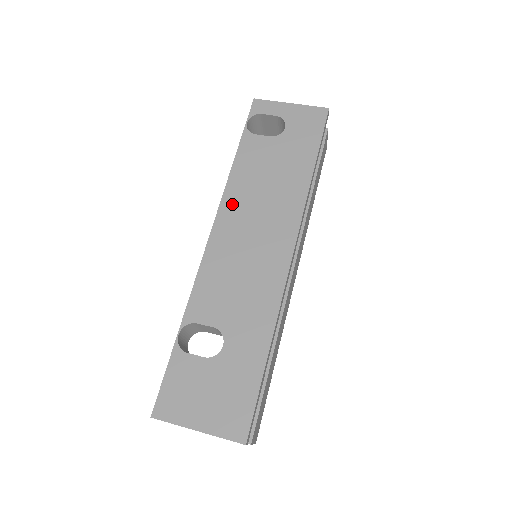
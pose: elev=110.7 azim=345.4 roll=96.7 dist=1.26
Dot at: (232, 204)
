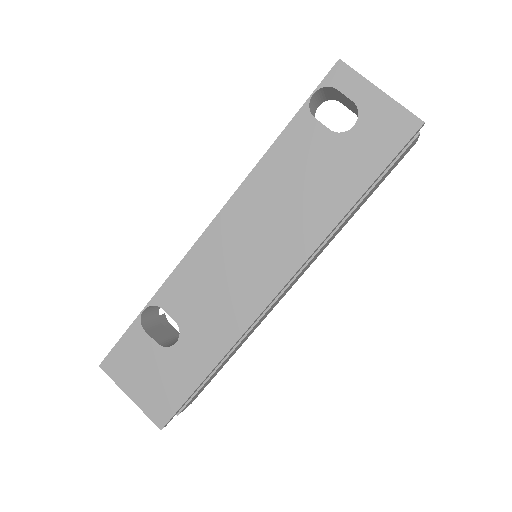
Dot at: (247, 200)
